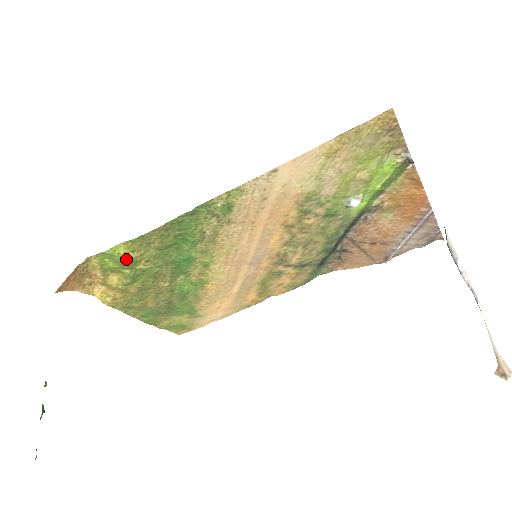
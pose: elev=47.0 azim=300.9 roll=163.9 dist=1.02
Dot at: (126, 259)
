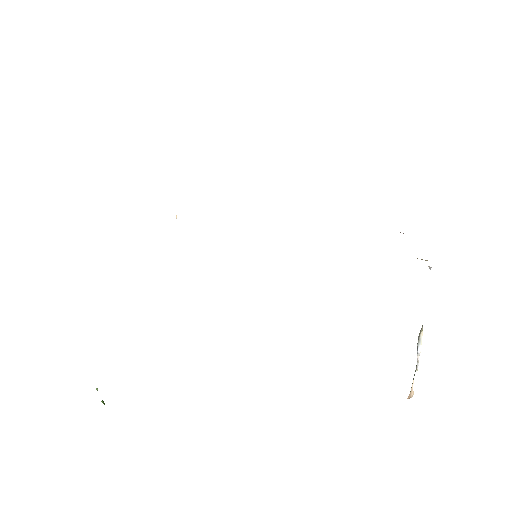
Dot at: occluded
